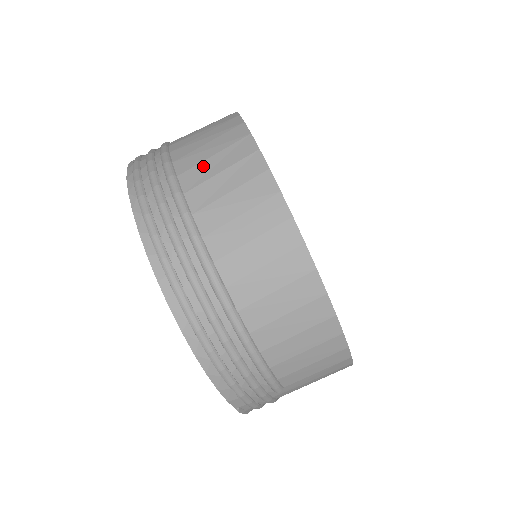
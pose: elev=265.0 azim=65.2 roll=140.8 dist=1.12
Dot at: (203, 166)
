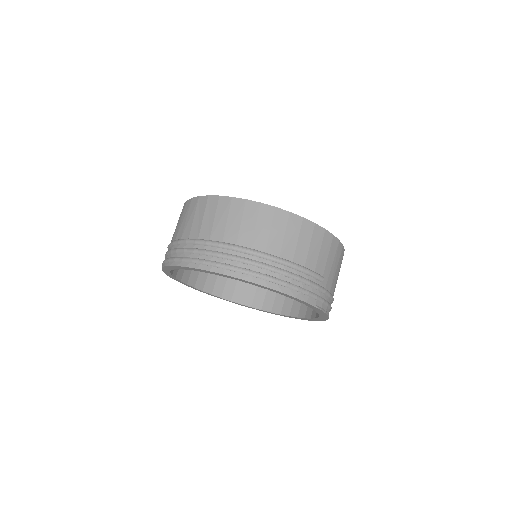
Dot at: (194, 224)
